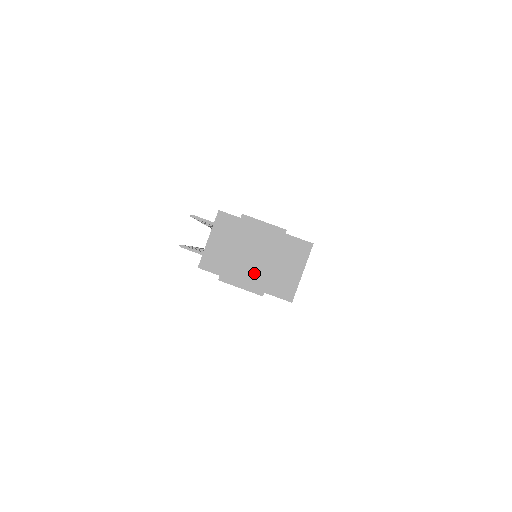
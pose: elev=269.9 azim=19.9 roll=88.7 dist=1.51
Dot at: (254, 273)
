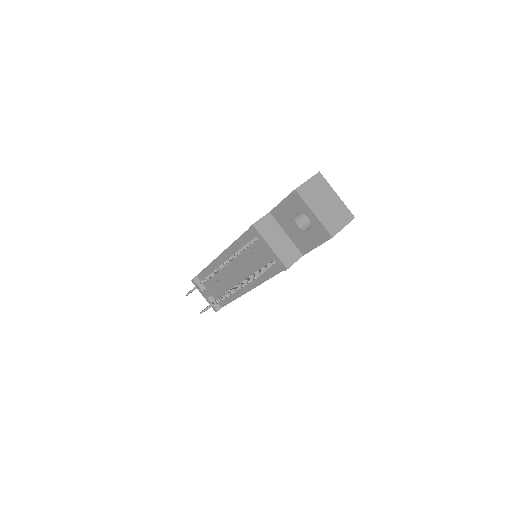
Dot at: (338, 212)
